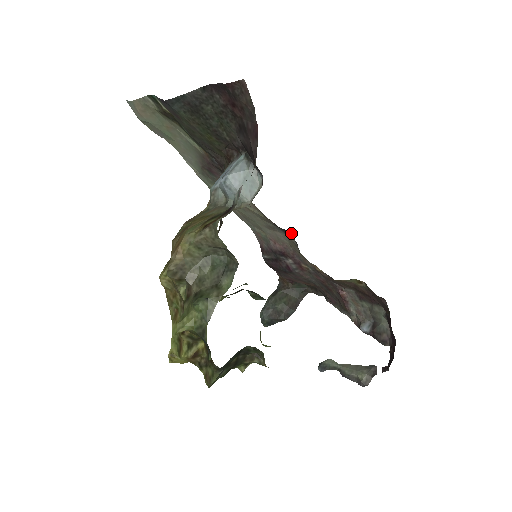
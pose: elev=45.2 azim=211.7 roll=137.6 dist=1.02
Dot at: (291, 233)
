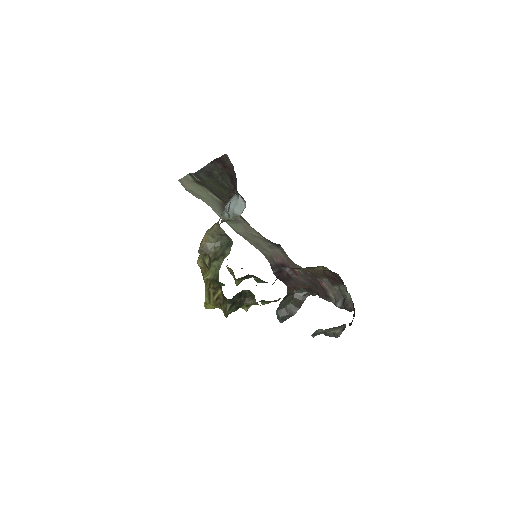
Dot at: (280, 245)
